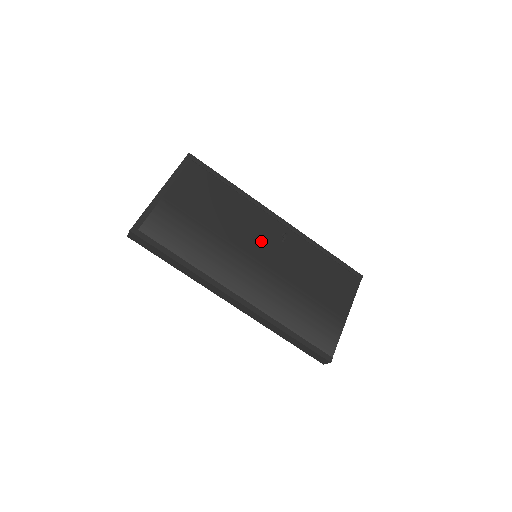
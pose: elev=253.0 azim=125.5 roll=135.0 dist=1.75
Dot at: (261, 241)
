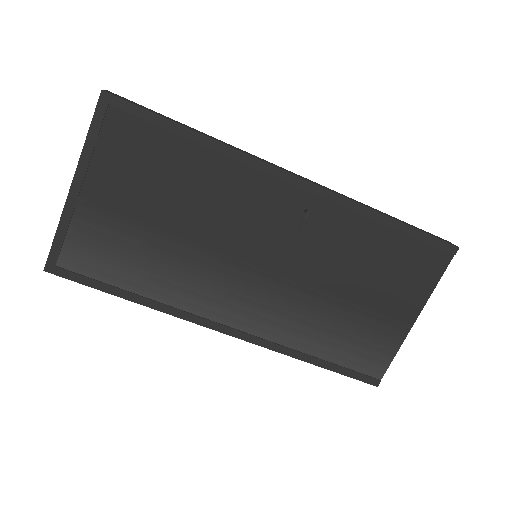
Dot at: (262, 231)
